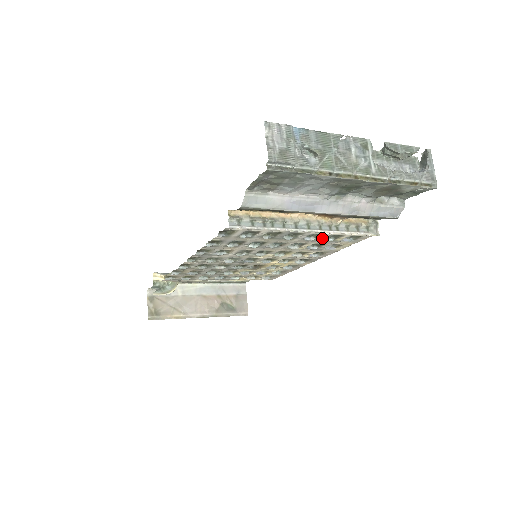
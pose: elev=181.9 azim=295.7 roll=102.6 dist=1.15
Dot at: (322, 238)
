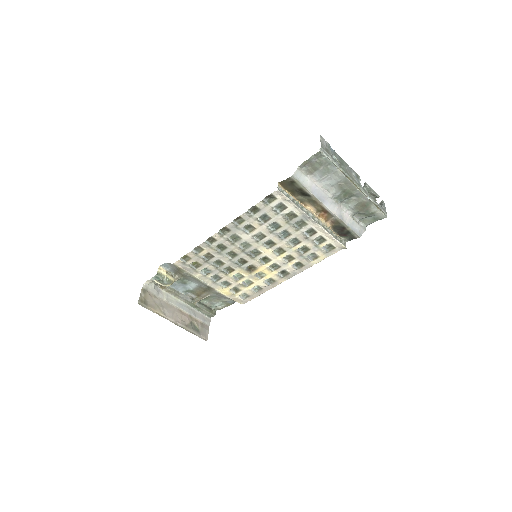
Dot at: (313, 238)
